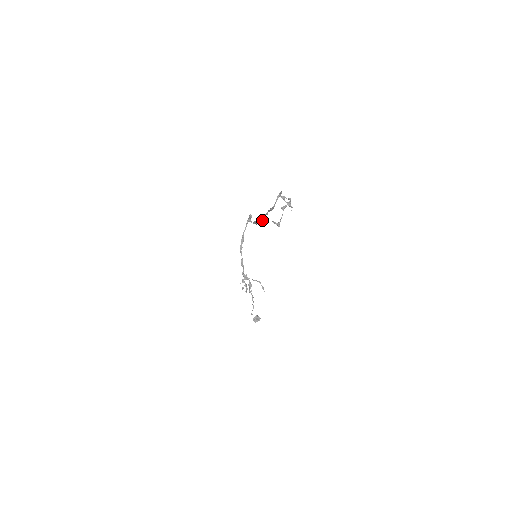
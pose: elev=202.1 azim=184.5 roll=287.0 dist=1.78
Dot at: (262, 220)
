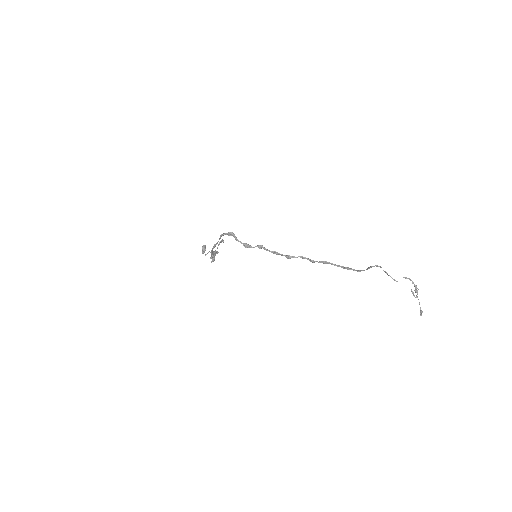
Dot at: occluded
